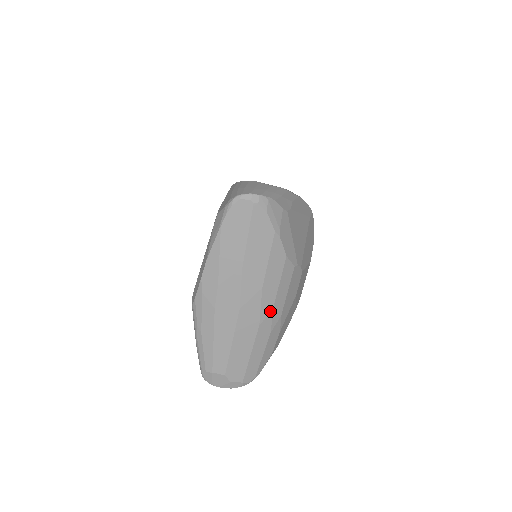
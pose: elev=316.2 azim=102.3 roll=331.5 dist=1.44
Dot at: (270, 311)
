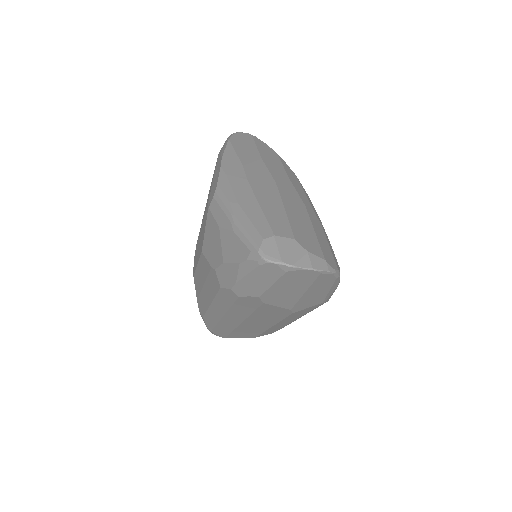
Dot at: (308, 203)
